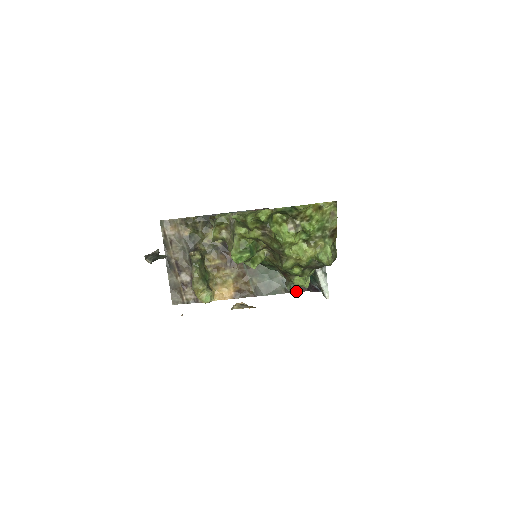
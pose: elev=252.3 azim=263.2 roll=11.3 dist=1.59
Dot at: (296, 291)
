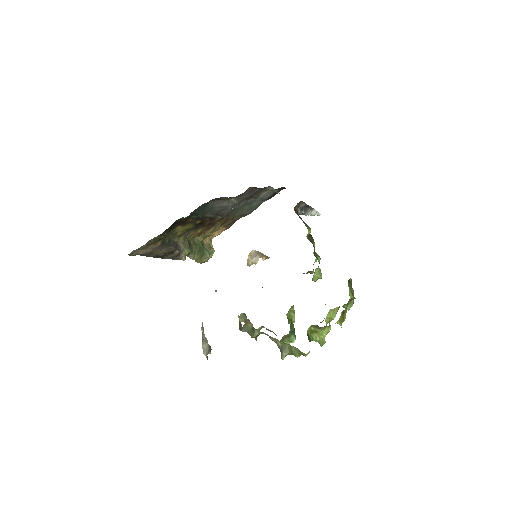
Dot at: occluded
